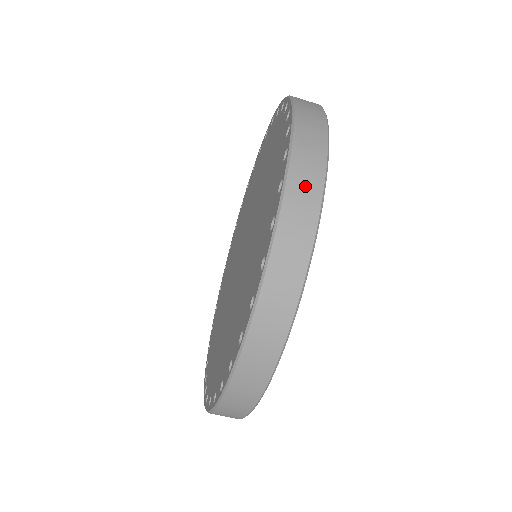
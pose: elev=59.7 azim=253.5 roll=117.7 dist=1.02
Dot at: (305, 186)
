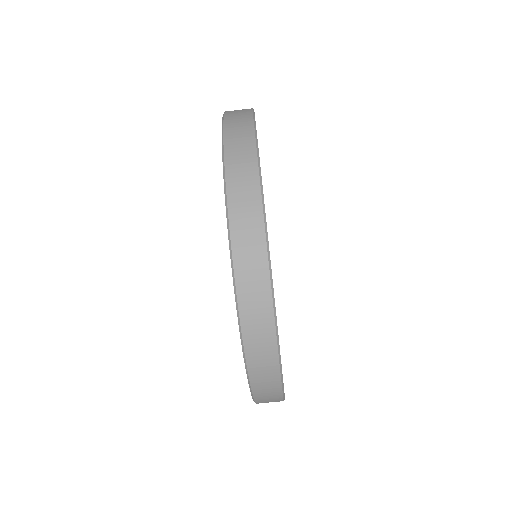
Dot at: occluded
